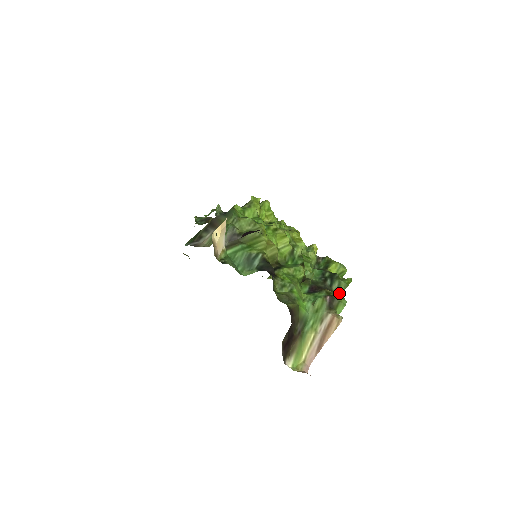
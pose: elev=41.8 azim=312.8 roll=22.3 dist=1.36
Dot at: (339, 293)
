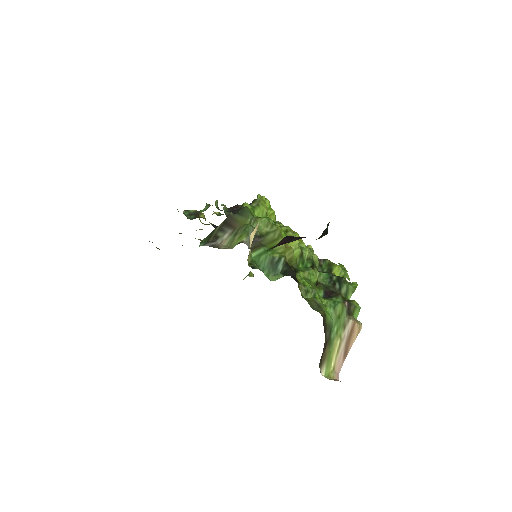
Dot at: (348, 297)
